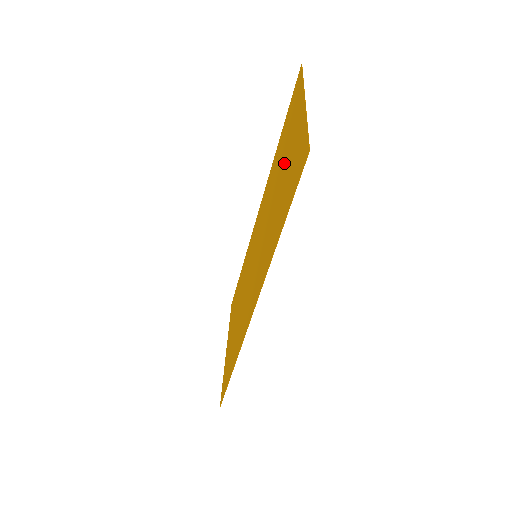
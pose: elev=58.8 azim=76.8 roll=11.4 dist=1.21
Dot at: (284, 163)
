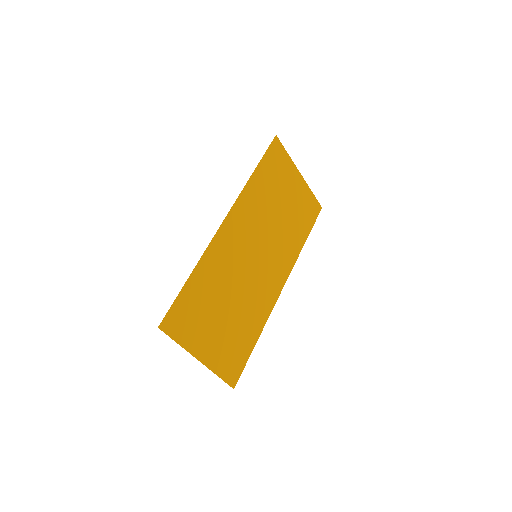
Dot at: (219, 320)
